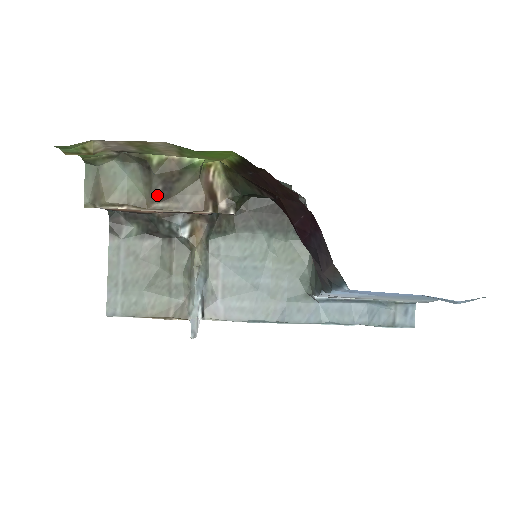
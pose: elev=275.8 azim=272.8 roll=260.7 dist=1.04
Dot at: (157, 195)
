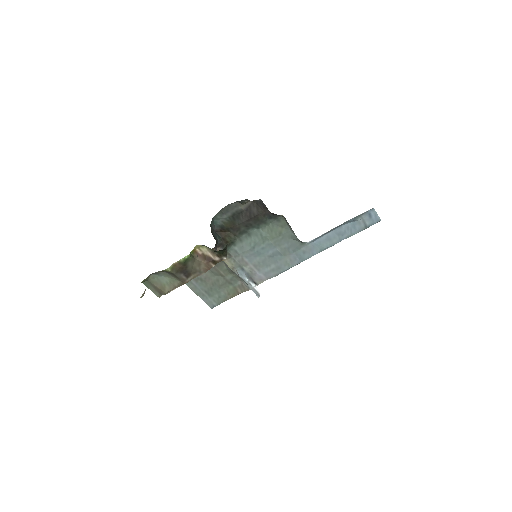
Dot at: (184, 278)
